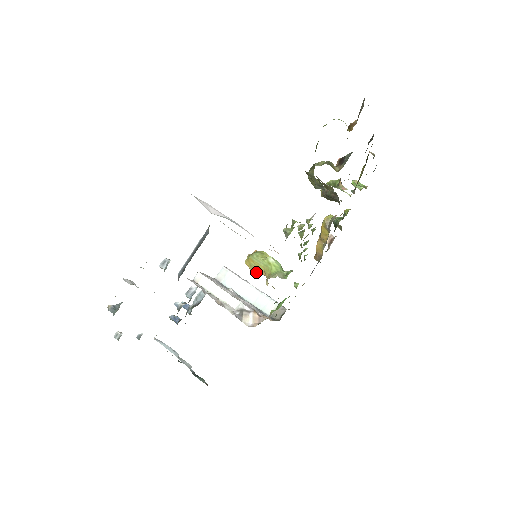
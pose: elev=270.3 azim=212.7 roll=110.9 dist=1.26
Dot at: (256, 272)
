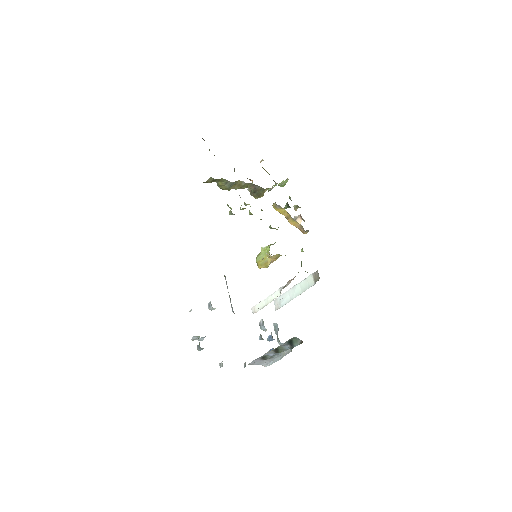
Dot at: (267, 264)
